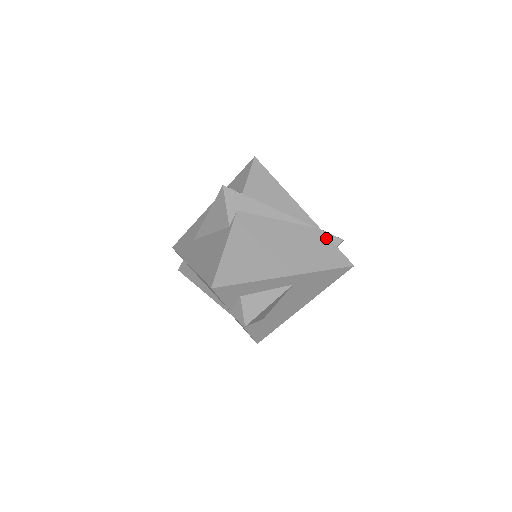
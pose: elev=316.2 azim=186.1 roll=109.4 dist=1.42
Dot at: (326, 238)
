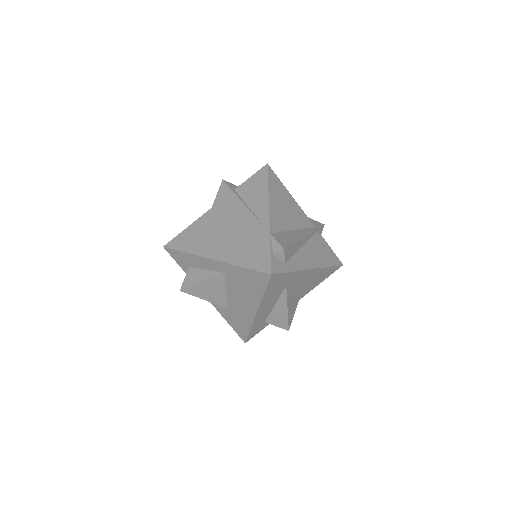
Dot at: (268, 241)
